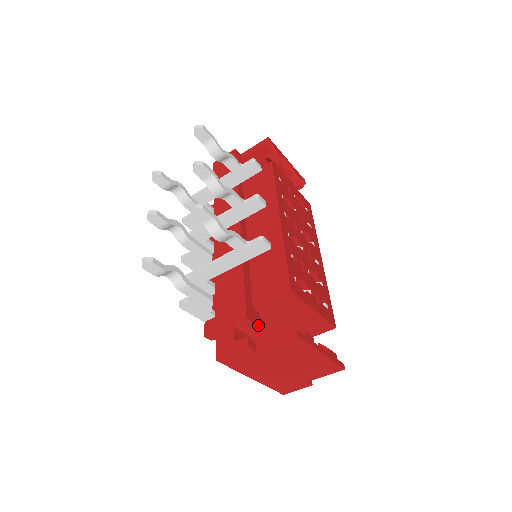
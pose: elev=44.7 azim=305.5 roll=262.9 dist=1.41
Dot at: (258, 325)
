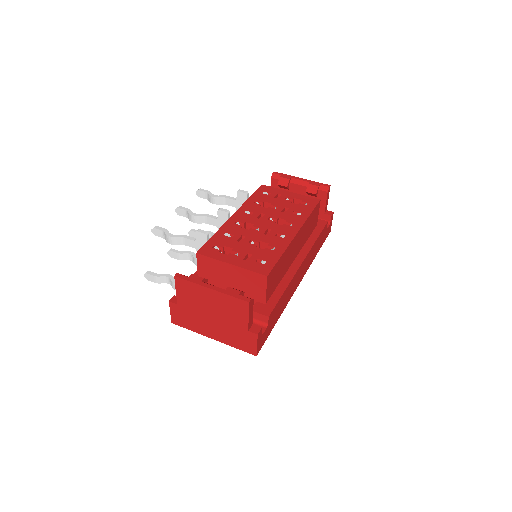
Dot at: occluded
